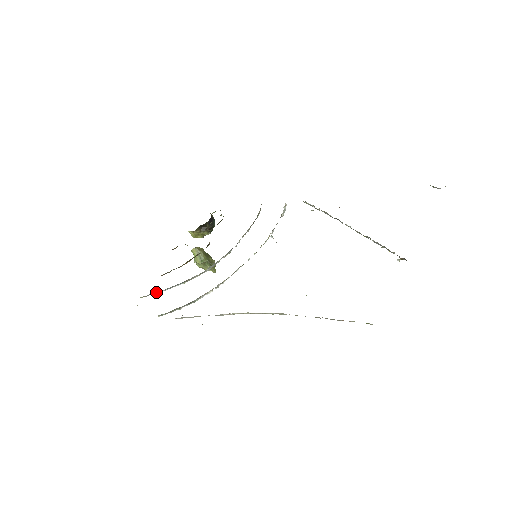
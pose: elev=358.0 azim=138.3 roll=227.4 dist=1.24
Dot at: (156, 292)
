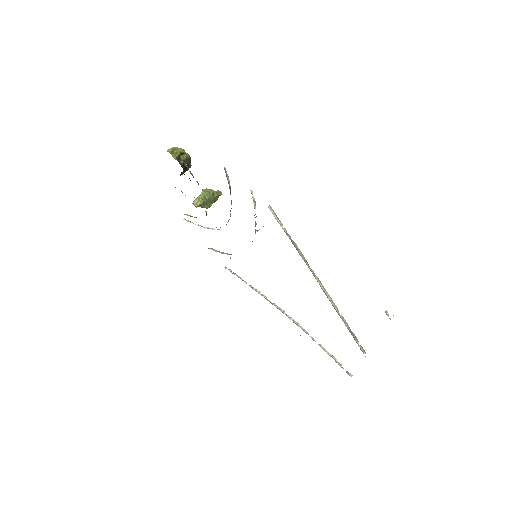
Dot at: occluded
